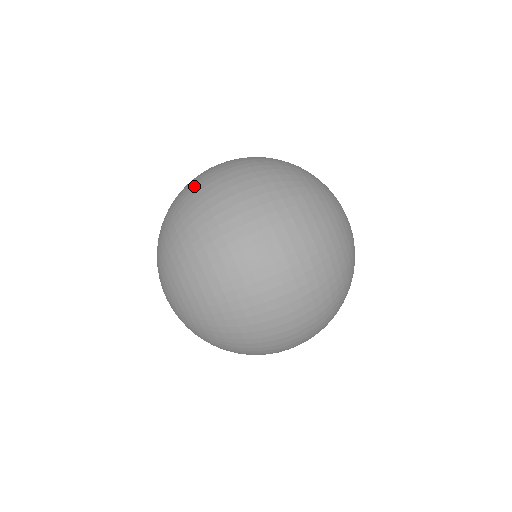
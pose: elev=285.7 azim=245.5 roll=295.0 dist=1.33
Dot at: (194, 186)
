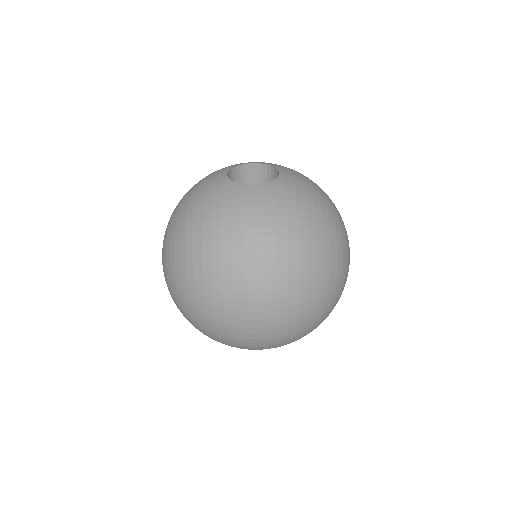
Dot at: (218, 285)
